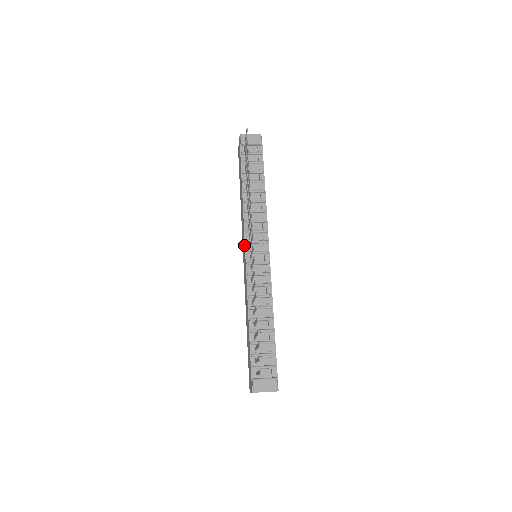
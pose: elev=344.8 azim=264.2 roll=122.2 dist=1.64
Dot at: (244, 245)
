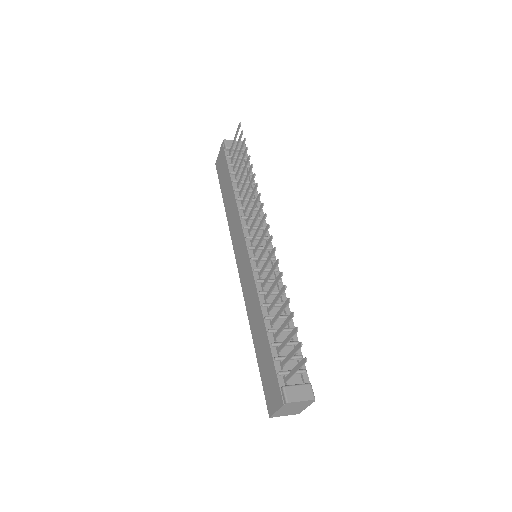
Dot at: (243, 242)
